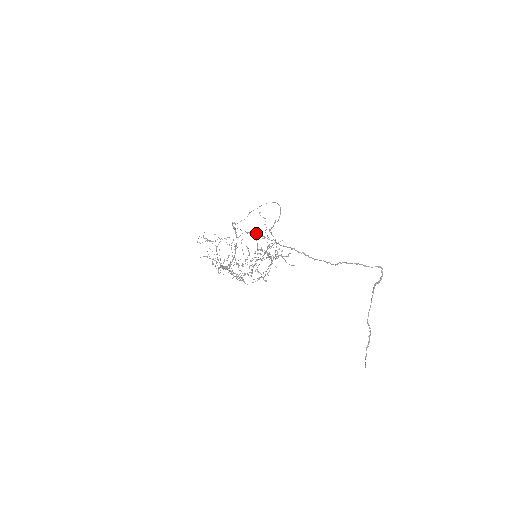
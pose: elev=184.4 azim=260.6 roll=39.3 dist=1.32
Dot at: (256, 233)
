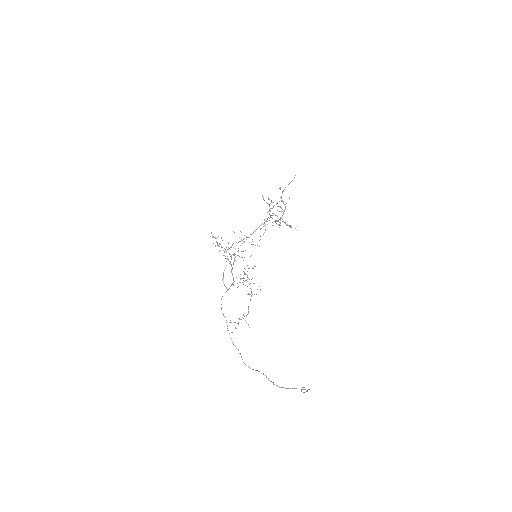
Dot at: (230, 337)
